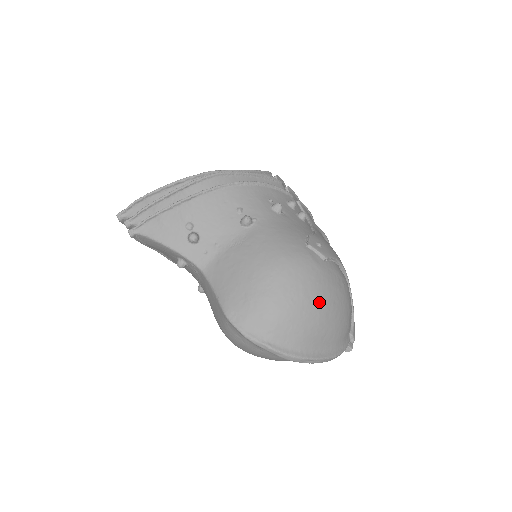
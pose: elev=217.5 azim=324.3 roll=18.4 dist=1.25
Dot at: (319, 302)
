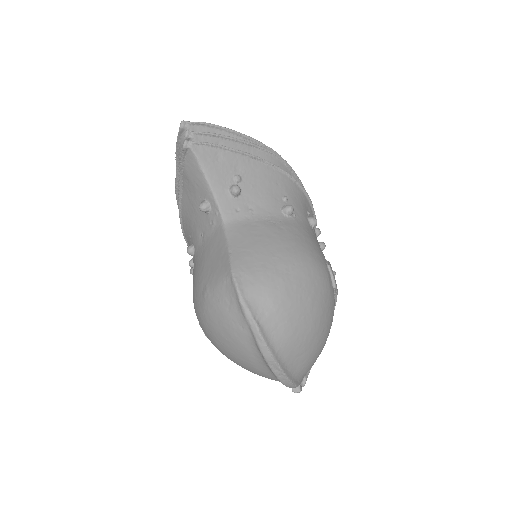
Dot at: (317, 318)
